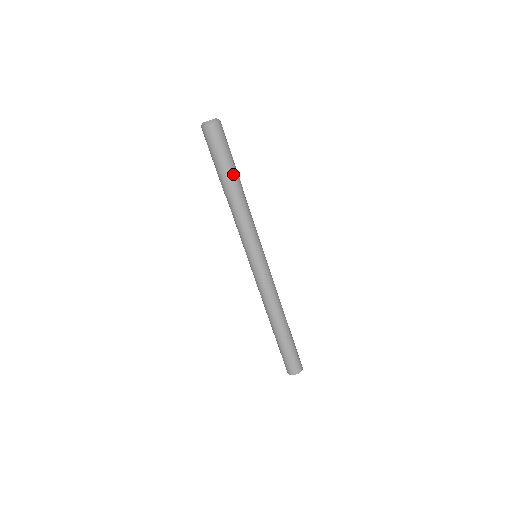
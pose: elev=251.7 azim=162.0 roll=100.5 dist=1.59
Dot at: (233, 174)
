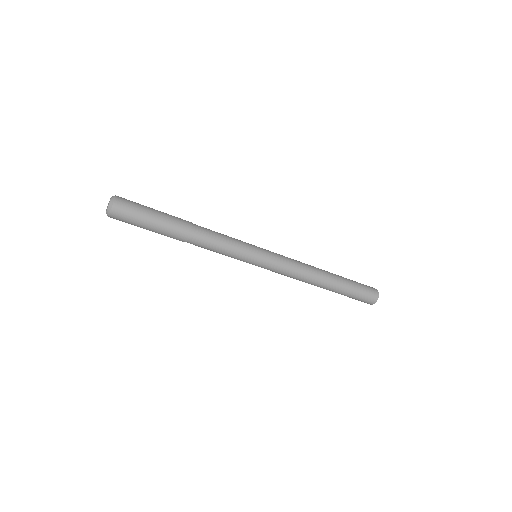
Dot at: (167, 234)
